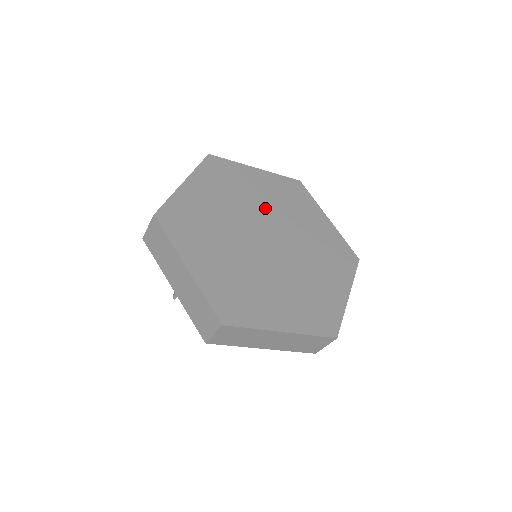
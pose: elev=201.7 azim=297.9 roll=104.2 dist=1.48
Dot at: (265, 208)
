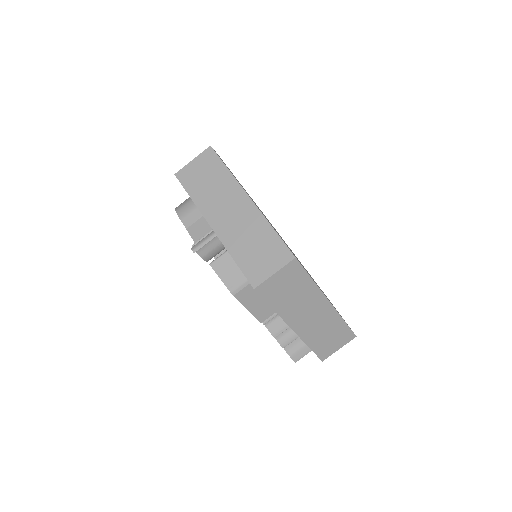
Dot at: occluded
